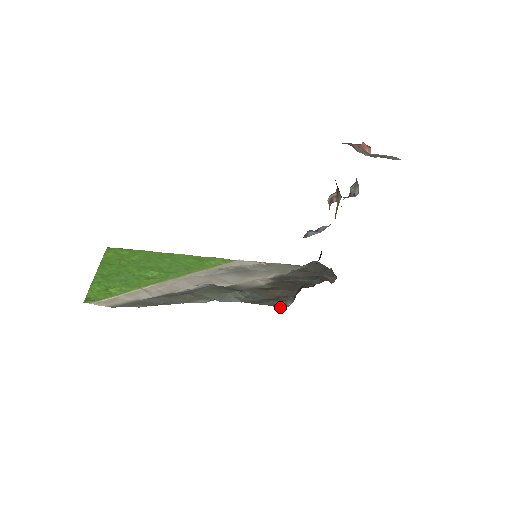
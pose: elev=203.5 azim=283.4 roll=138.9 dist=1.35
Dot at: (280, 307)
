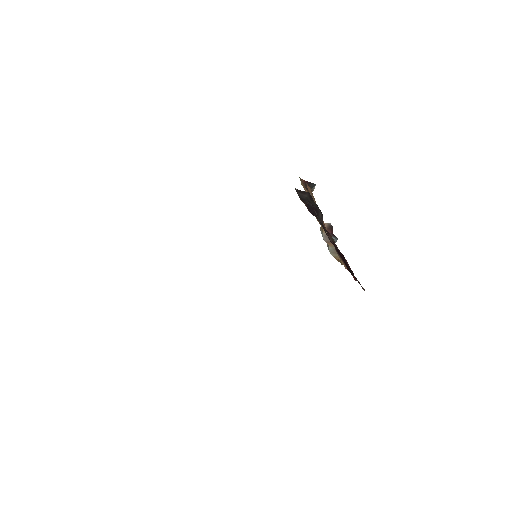
Dot at: occluded
